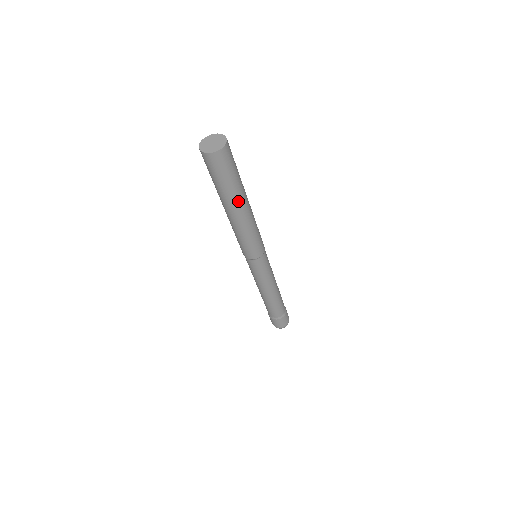
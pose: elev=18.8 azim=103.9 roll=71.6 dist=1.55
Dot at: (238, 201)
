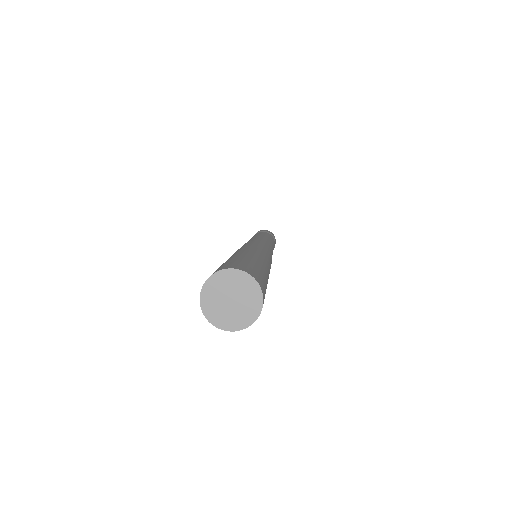
Dot at: occluded
